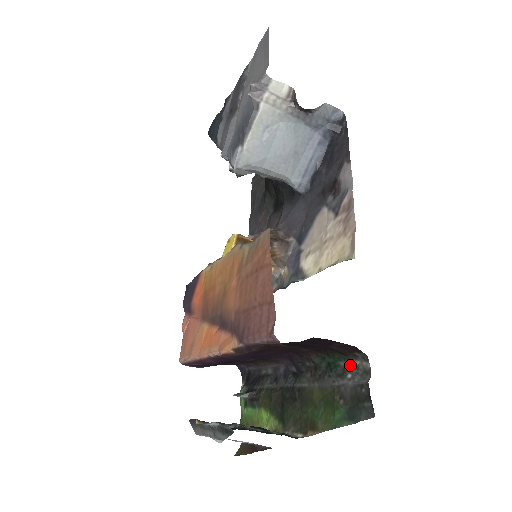
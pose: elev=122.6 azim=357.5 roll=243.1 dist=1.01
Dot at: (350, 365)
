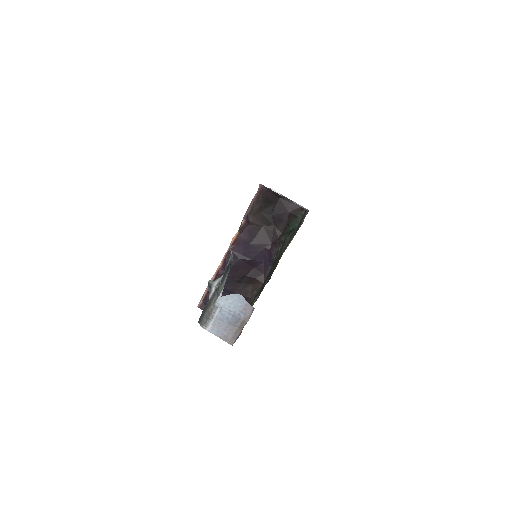
Dot at: occluded
